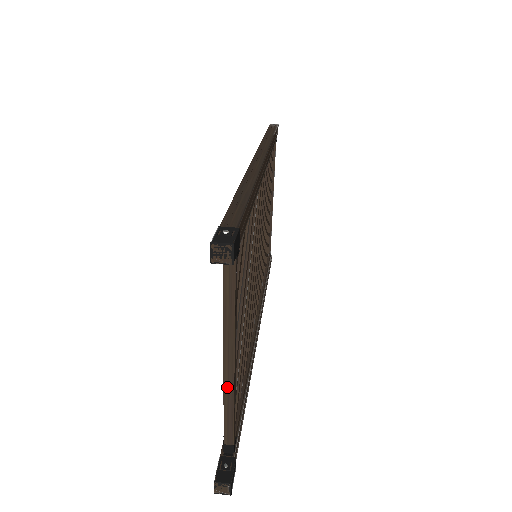
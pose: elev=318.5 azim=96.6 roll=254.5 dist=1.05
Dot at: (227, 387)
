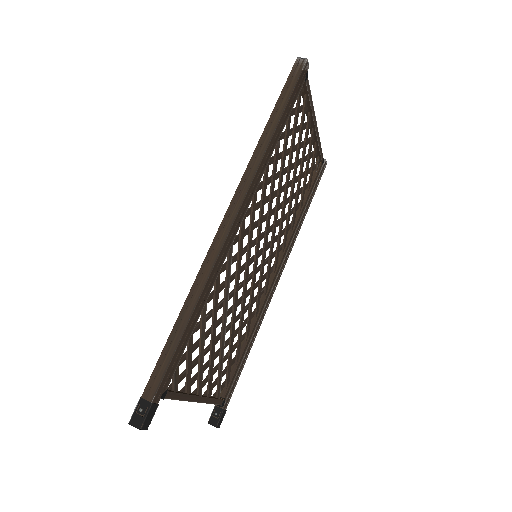
Dot at: occluded
